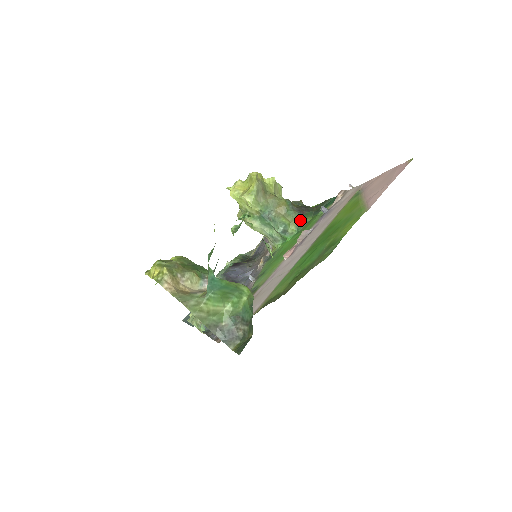
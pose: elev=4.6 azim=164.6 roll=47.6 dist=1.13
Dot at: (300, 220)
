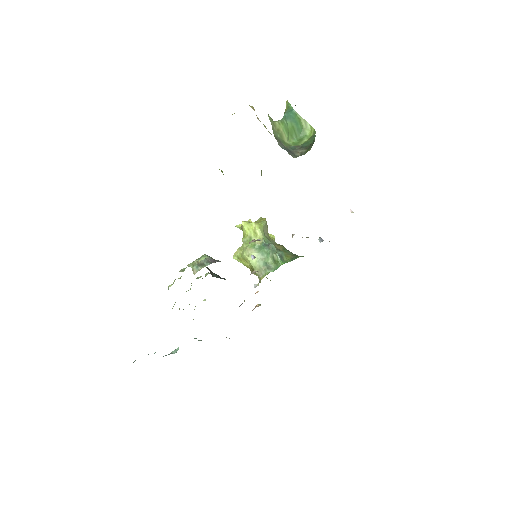
Dot at: (295, 256)
